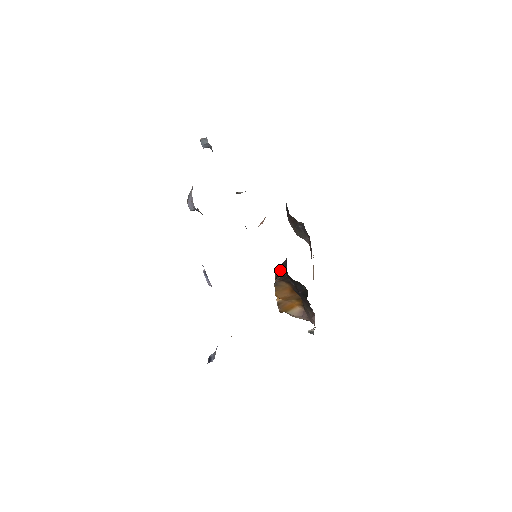
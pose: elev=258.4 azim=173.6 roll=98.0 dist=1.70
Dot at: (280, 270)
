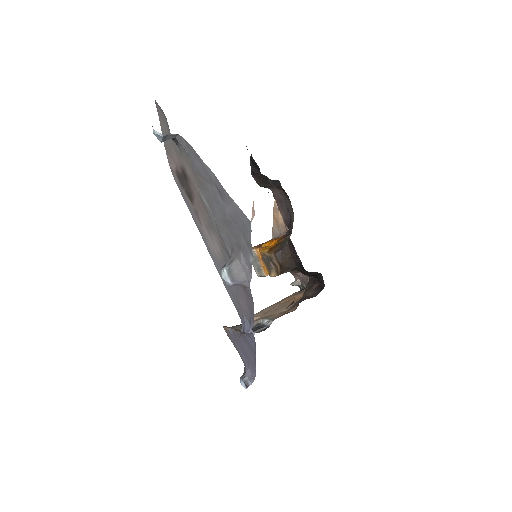
Dot at: (285, 261)
